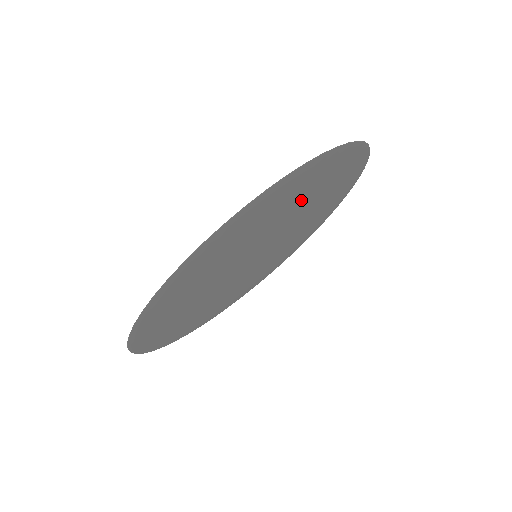
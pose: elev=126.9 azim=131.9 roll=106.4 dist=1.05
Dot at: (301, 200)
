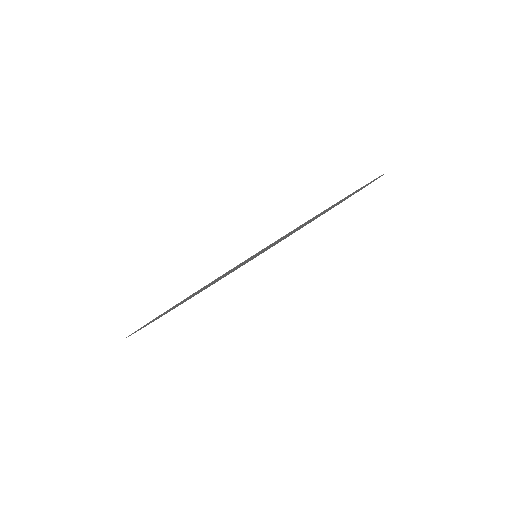
Dot at: occluded
